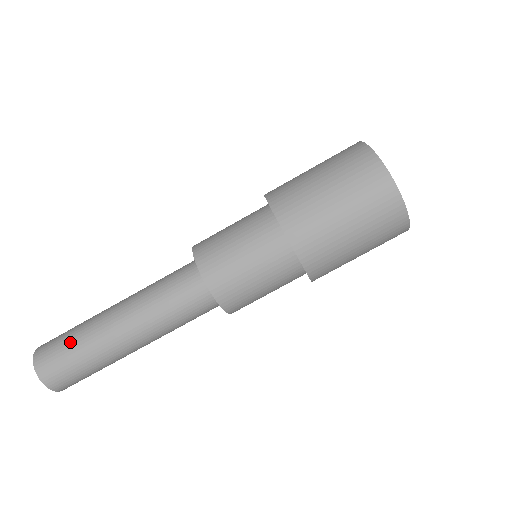
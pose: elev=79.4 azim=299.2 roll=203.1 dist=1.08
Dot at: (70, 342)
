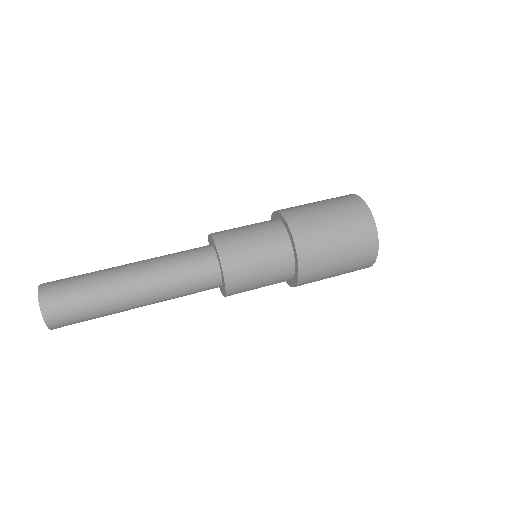
Dot at: (81, 277)
